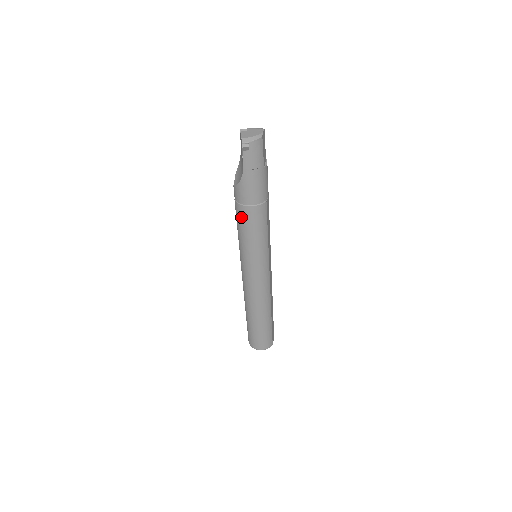
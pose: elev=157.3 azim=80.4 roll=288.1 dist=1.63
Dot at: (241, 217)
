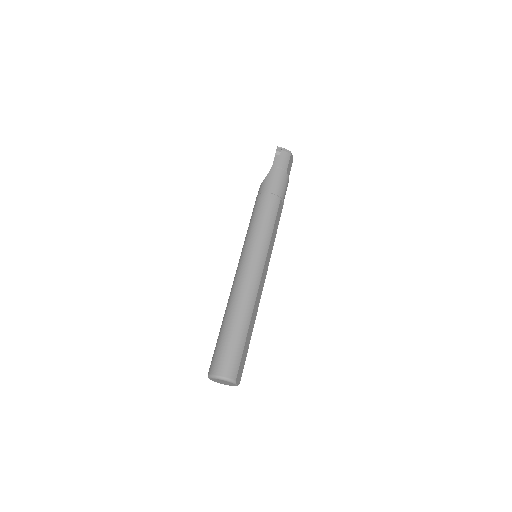
Dot at: (257, 204)
